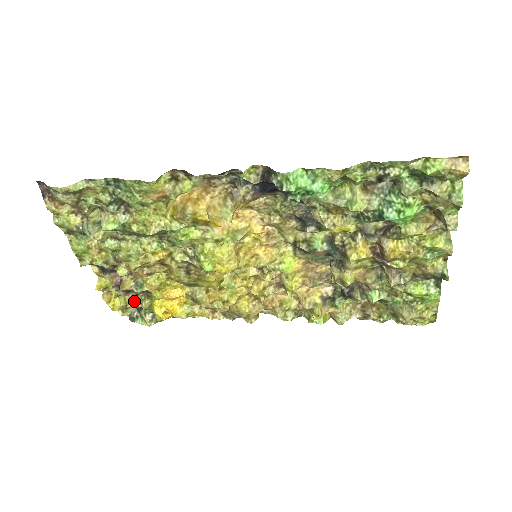
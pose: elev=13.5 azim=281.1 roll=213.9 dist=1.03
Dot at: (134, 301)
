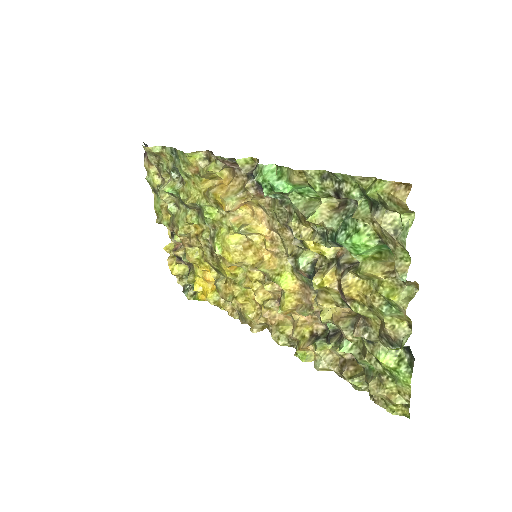
Dot at: occluded
